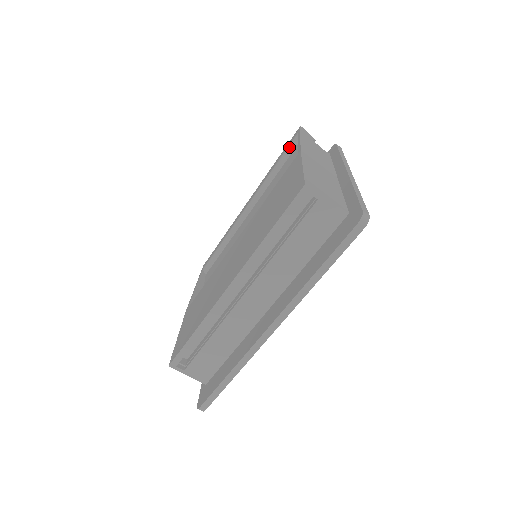
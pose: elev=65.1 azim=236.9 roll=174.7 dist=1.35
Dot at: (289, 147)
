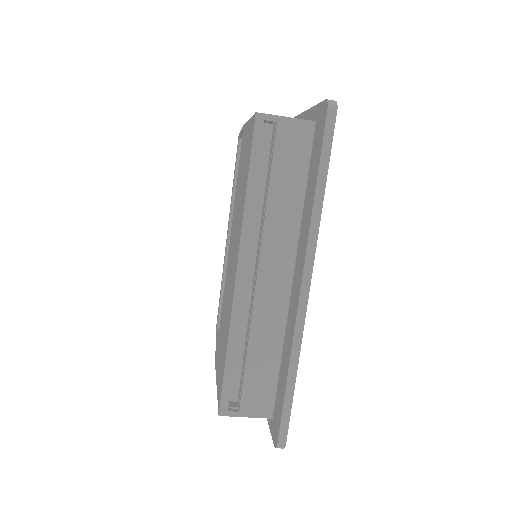
Dot at: (237, 155)
